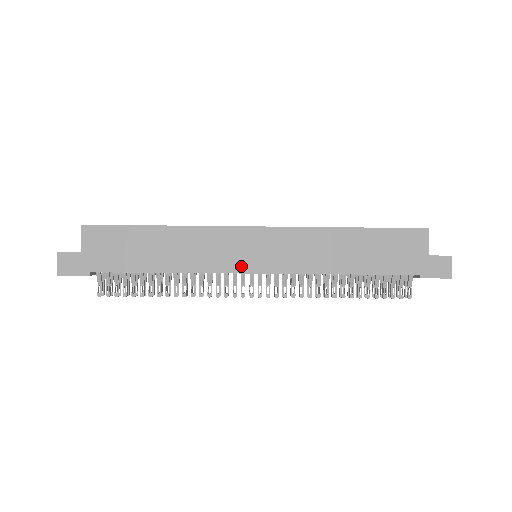
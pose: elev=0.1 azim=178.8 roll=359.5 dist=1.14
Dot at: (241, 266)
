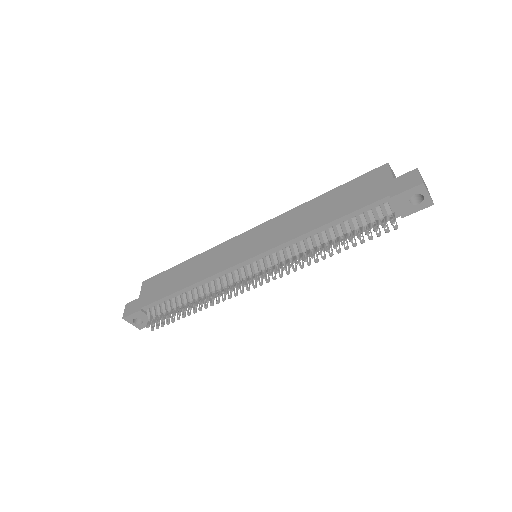
Dot at: (237, 260)
